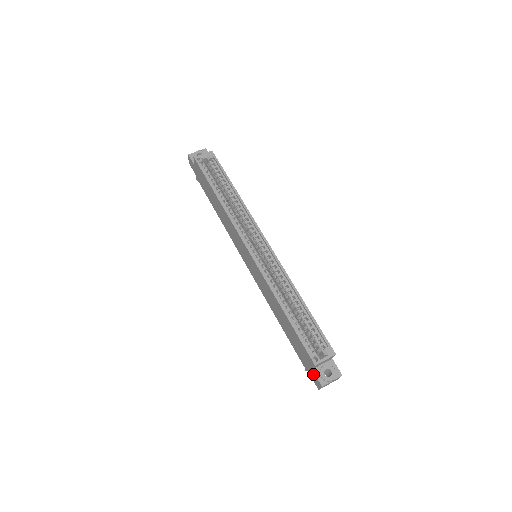
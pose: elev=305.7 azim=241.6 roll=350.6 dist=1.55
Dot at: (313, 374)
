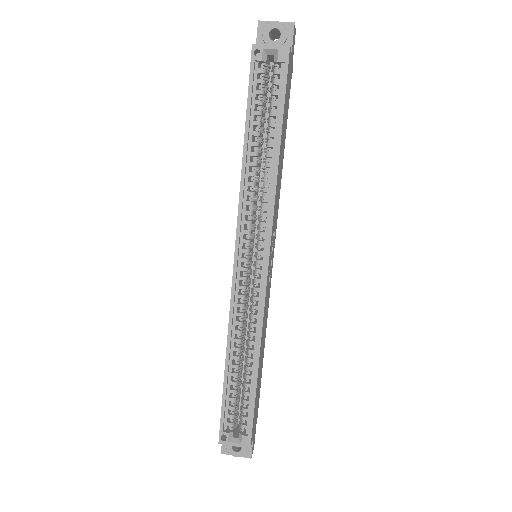
Dot at: occluded
